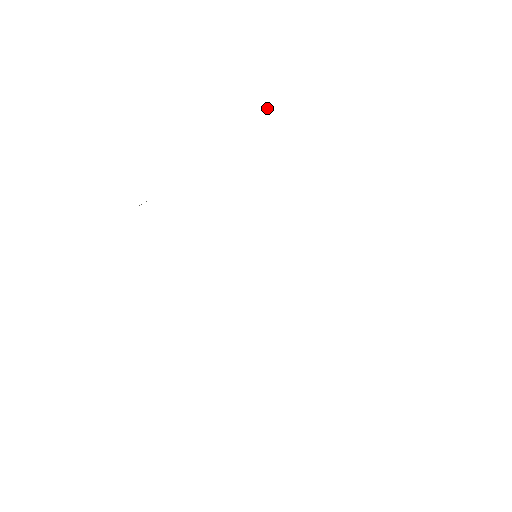
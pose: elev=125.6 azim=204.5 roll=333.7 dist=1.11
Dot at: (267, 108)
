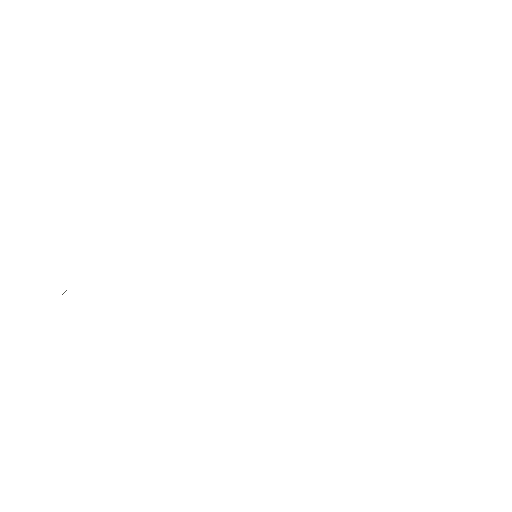
Dot at: occluded
